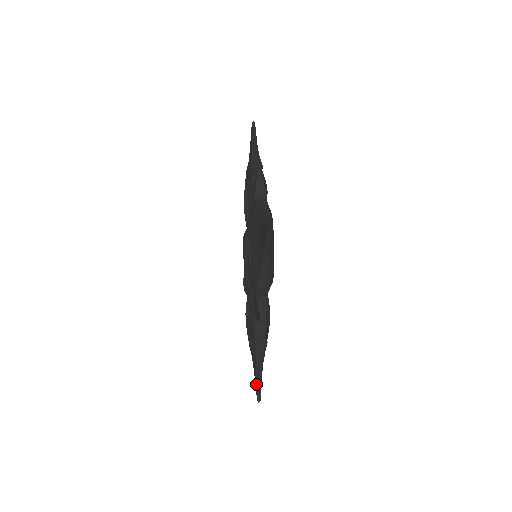
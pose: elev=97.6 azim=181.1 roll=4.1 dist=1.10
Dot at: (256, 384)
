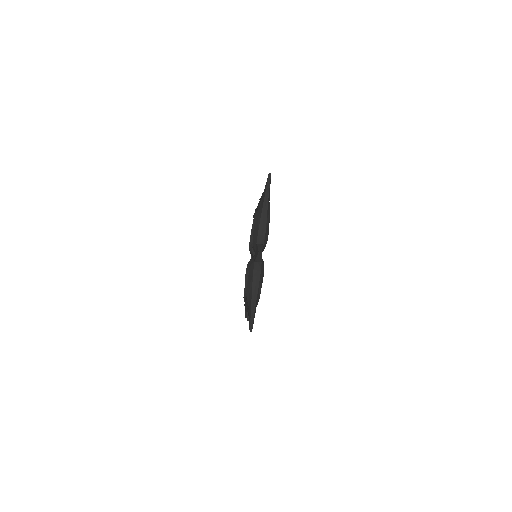
Dot at: (250, 318)
